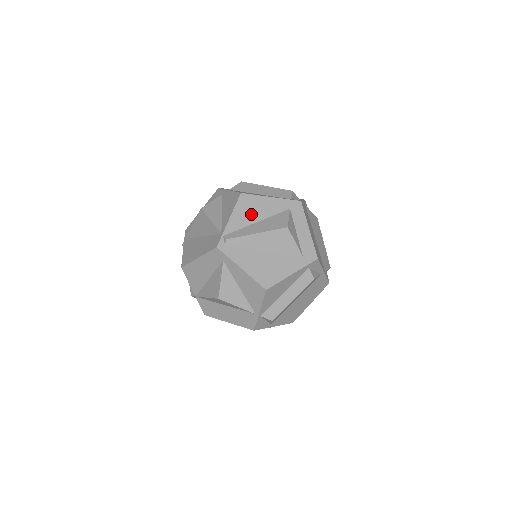
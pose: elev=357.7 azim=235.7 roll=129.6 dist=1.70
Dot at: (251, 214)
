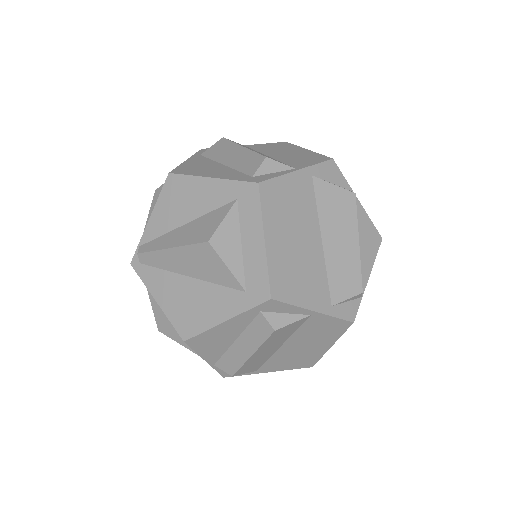
Dot at: (178, 210)
